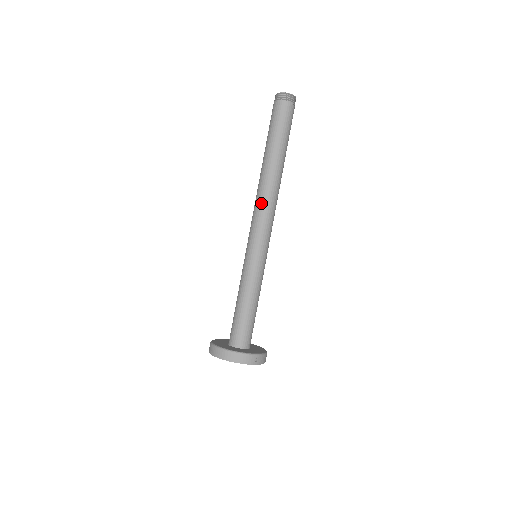
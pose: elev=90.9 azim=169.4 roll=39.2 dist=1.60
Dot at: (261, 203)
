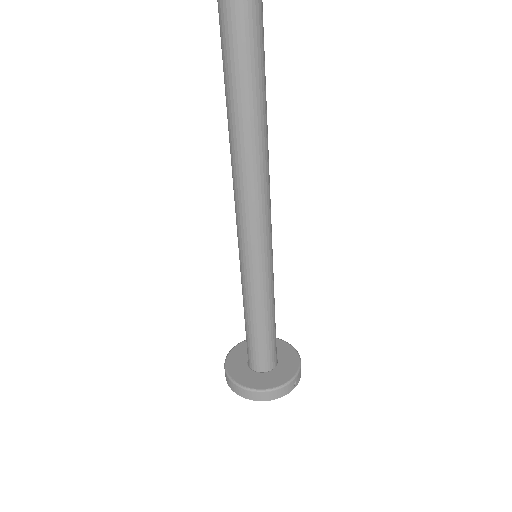
Dot at: (247, 187)
